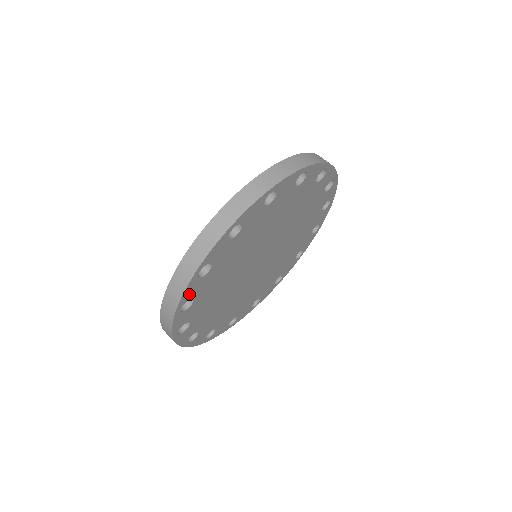
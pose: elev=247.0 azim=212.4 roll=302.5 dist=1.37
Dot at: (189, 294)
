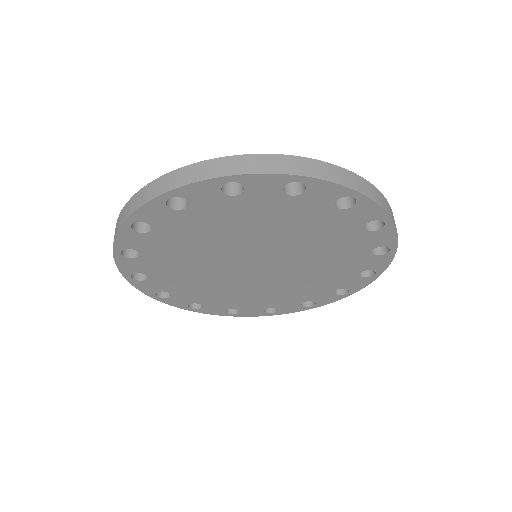
Dot at: (194, 193)
